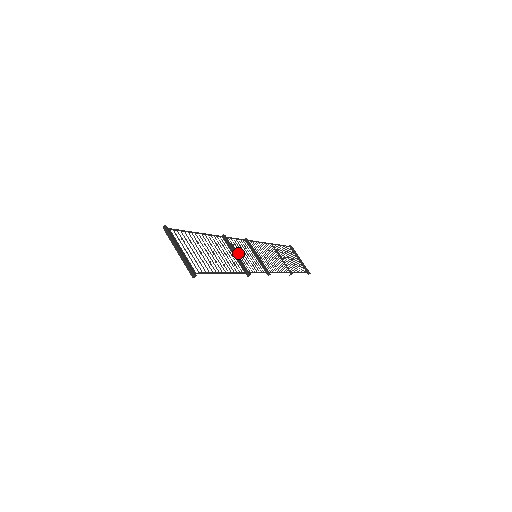
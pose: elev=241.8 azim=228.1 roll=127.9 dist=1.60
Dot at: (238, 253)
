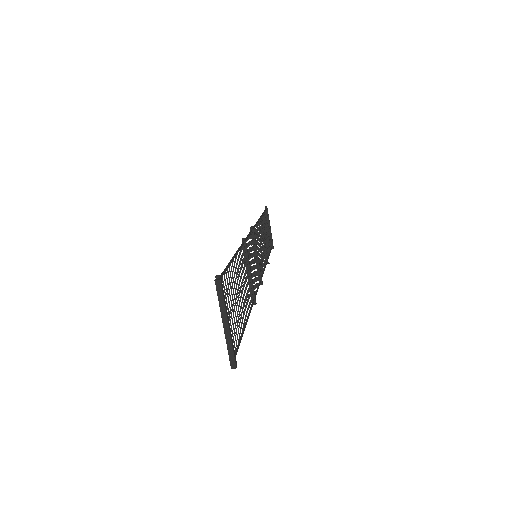
Dot at: (250, 266)
